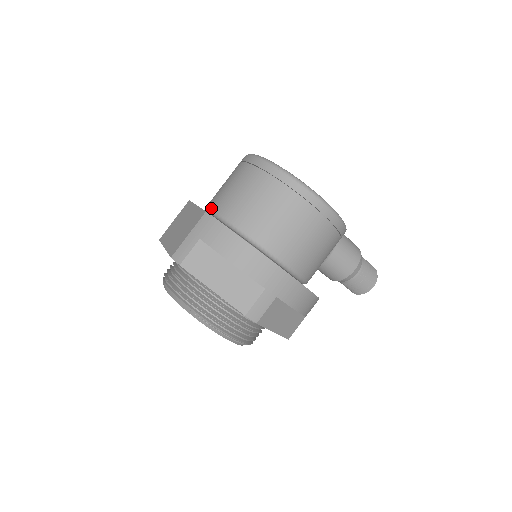
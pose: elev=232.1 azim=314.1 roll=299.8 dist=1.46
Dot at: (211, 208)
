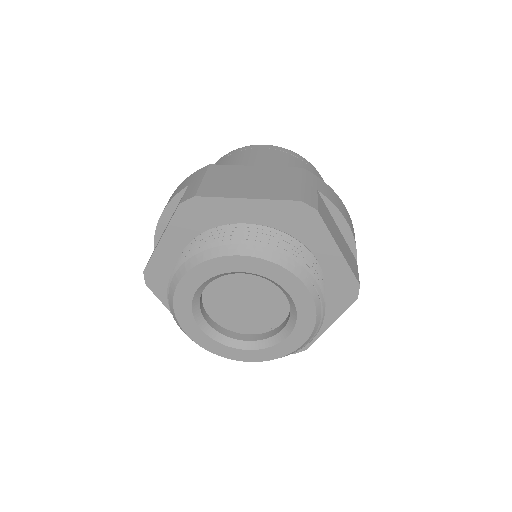
Dot at: occluded
